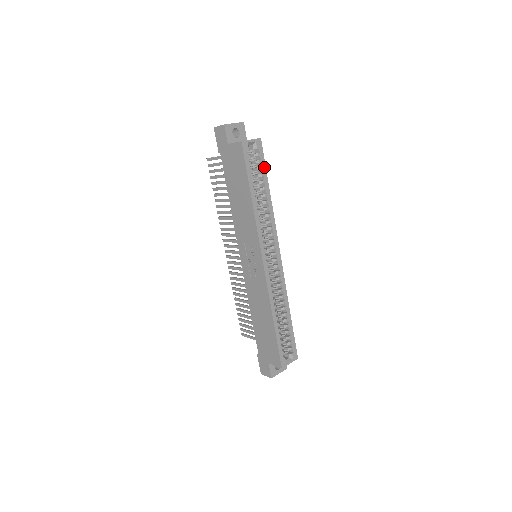
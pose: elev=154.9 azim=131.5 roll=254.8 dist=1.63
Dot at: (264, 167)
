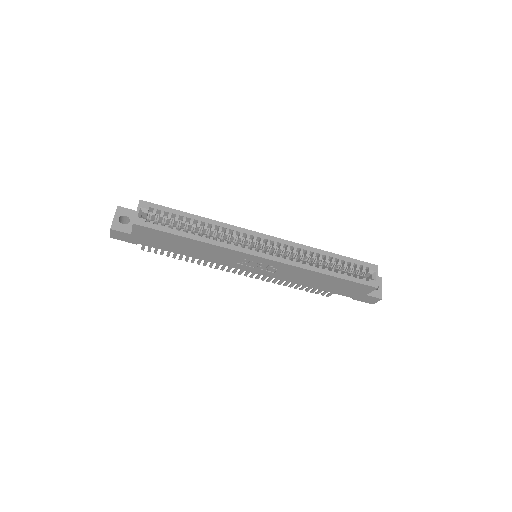
Dot at: (170, 210)
